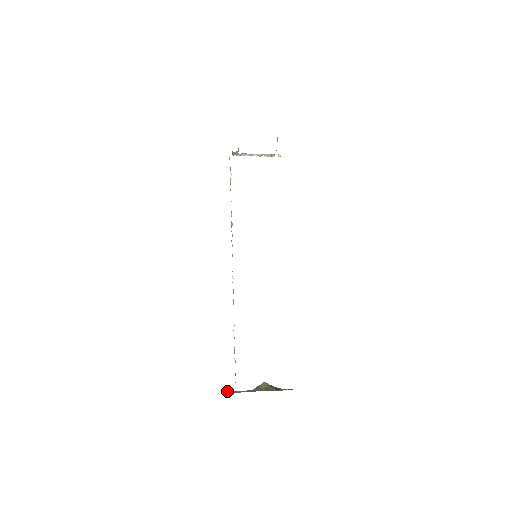
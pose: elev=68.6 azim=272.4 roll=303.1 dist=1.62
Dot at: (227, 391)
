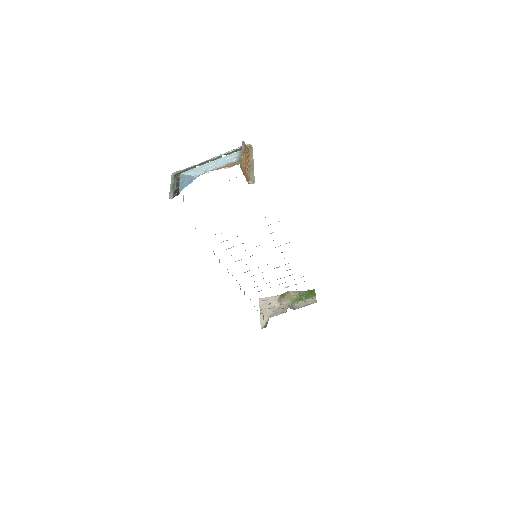
Dot at: (260, 312)
